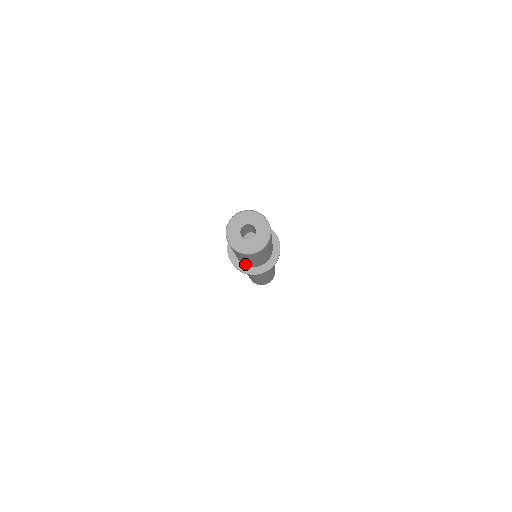
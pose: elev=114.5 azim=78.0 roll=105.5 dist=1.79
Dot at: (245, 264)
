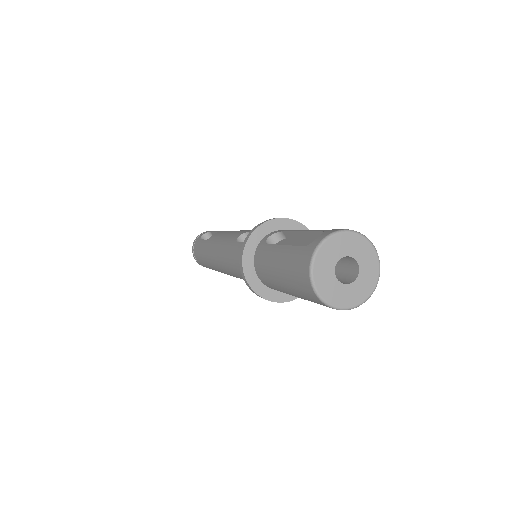
Dot at: (261, 274)
